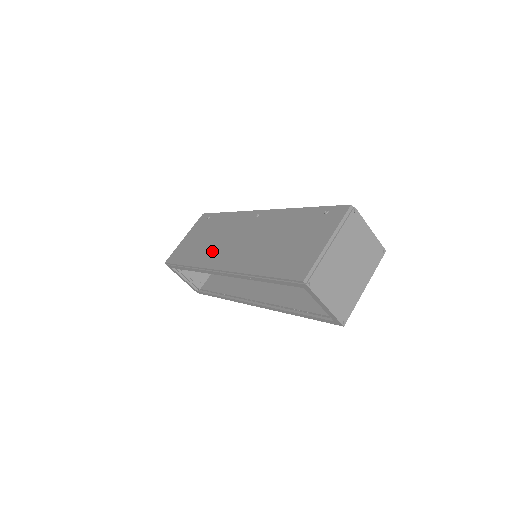
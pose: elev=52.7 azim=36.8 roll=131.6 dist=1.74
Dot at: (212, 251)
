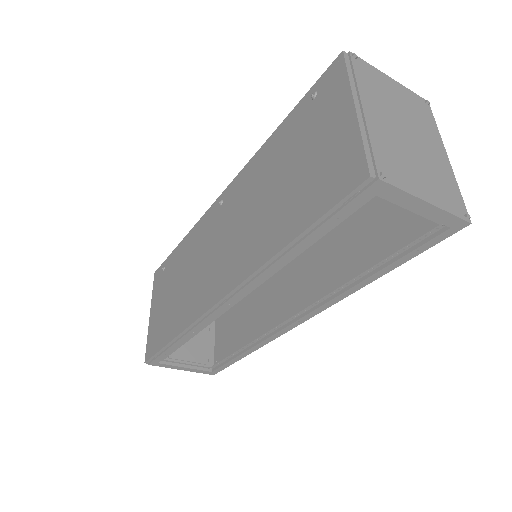
Dot at: (193, 292)
